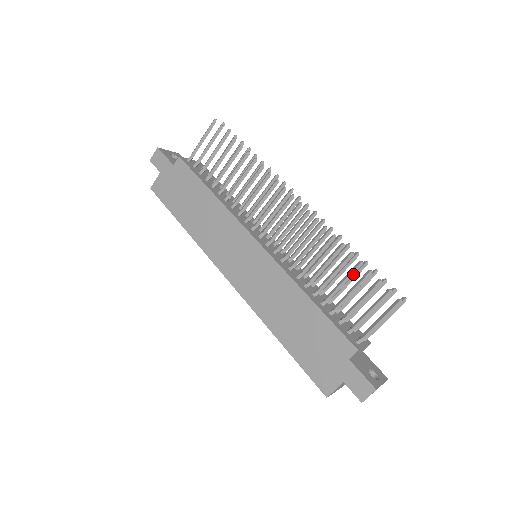
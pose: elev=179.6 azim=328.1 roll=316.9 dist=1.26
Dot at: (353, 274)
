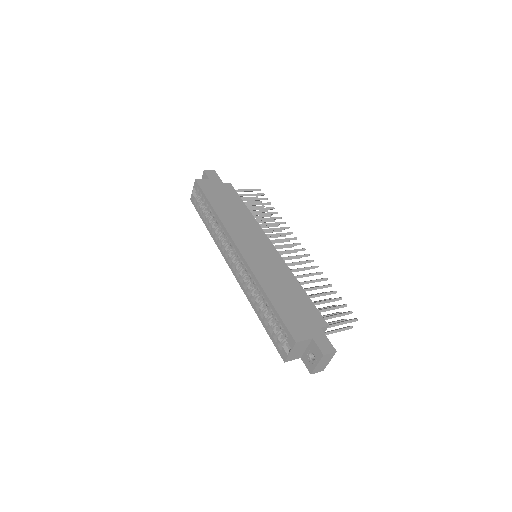
Dot at: (329, 294)
